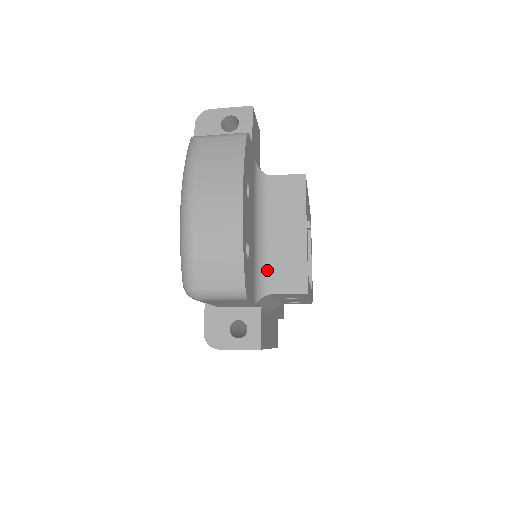
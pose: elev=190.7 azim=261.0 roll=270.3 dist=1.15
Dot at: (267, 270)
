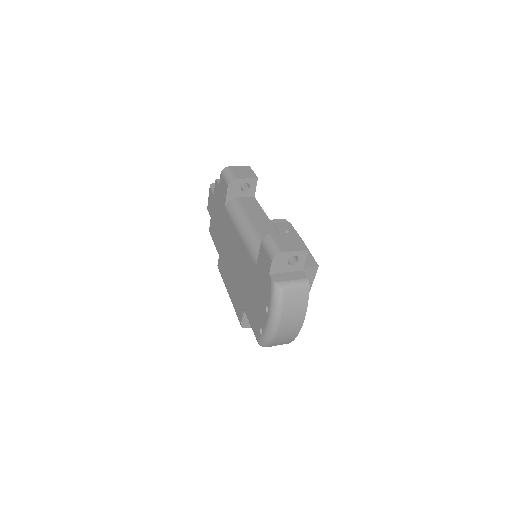
Dot at: occluded
